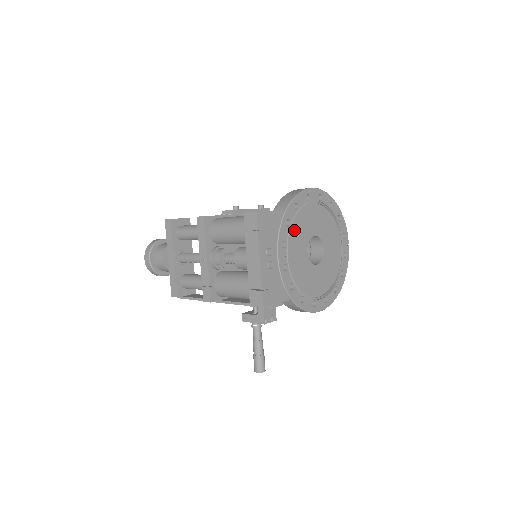
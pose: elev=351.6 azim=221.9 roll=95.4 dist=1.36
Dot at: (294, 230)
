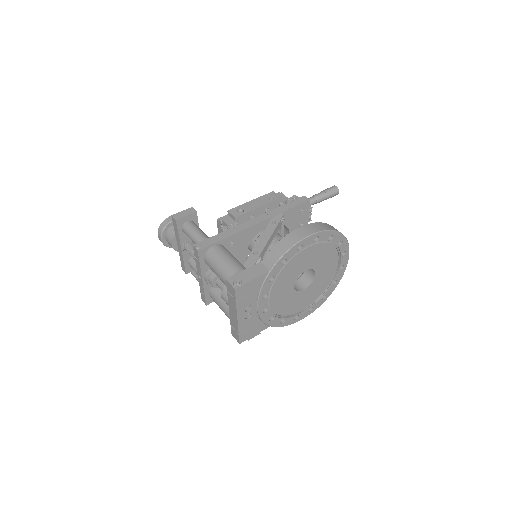
Dot at: (280, 278)
